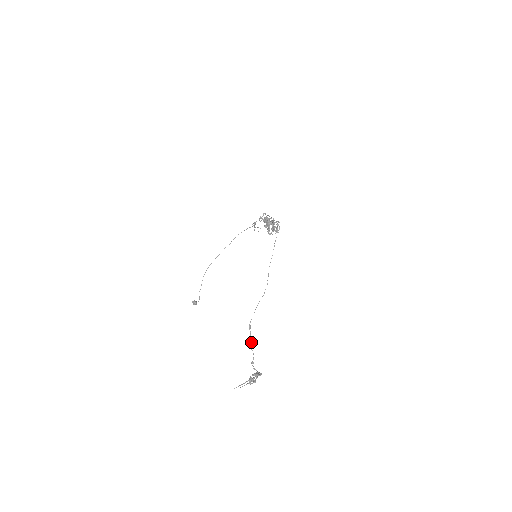
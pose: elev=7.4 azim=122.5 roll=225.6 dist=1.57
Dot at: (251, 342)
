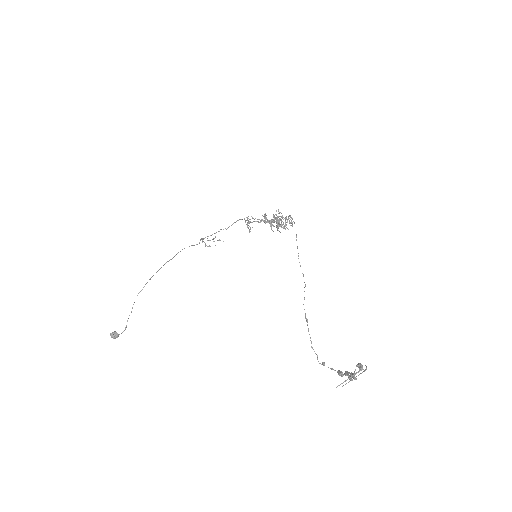
Dot at: occluded
